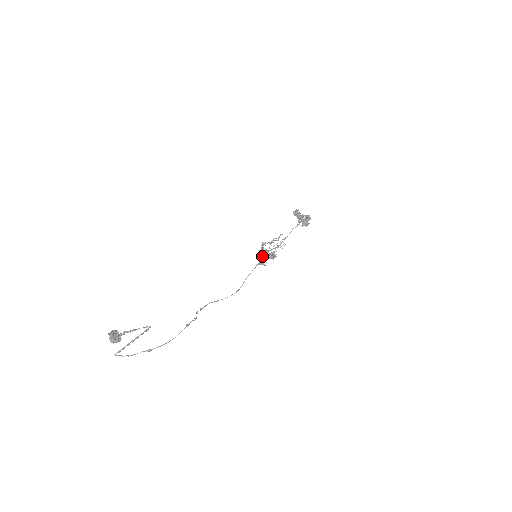
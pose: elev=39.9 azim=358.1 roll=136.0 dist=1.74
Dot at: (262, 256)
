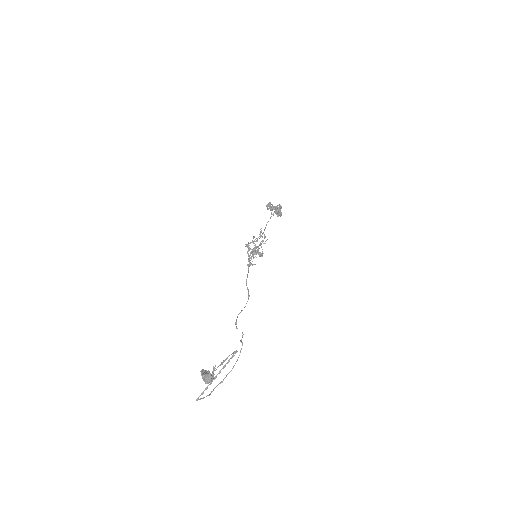
Dot at: (249, 257)
